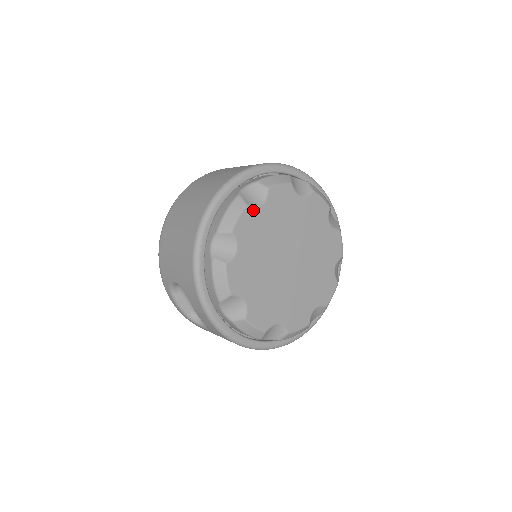
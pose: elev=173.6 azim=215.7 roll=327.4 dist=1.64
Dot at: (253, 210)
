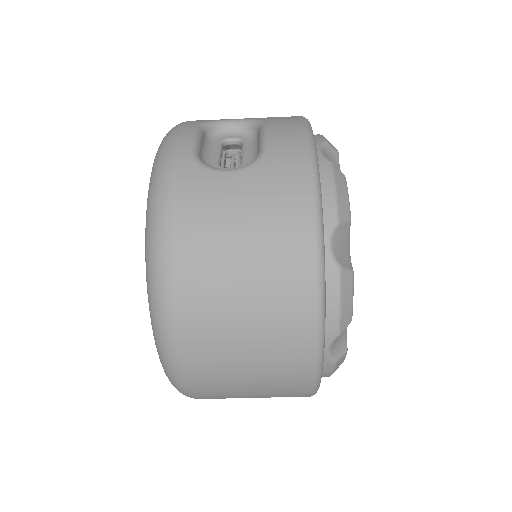
Dot at: occluded
